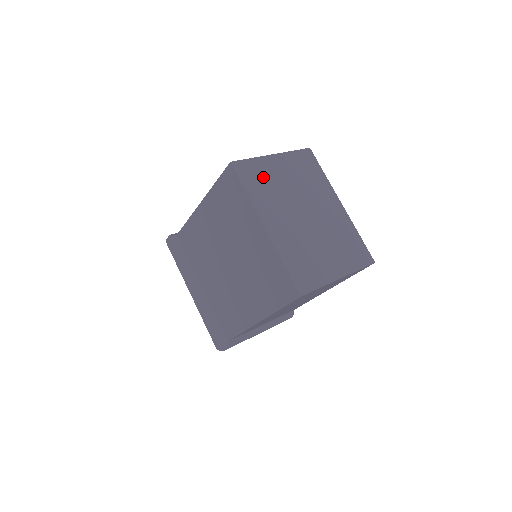
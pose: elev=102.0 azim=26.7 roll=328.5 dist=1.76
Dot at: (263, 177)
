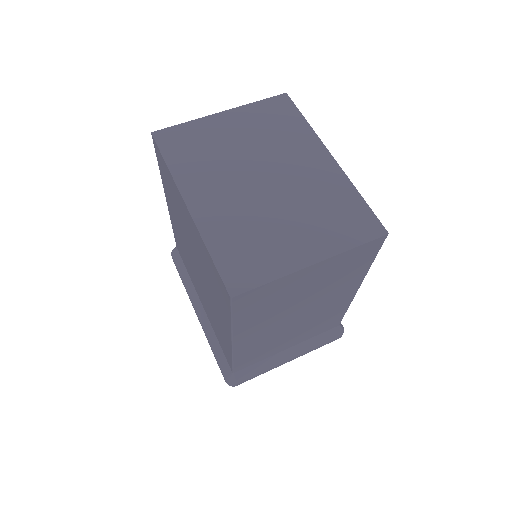
Dot at: (199, 142)
